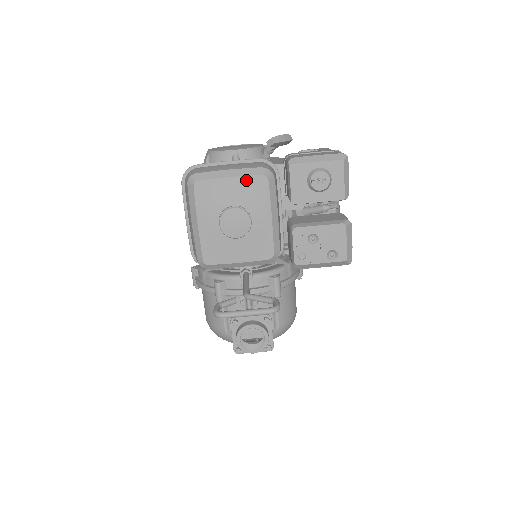
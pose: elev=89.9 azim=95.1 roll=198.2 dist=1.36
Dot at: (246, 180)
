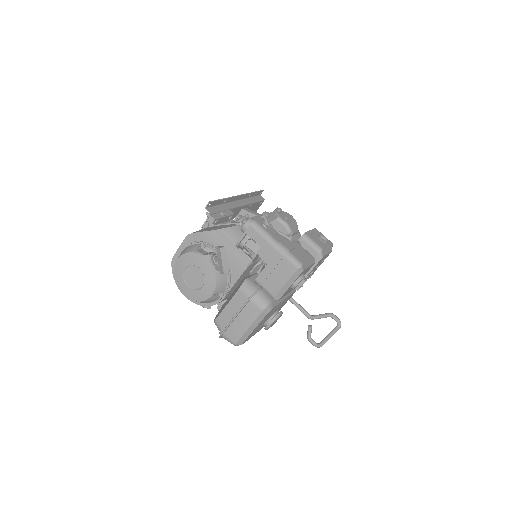
Dot at: (262, 320)
